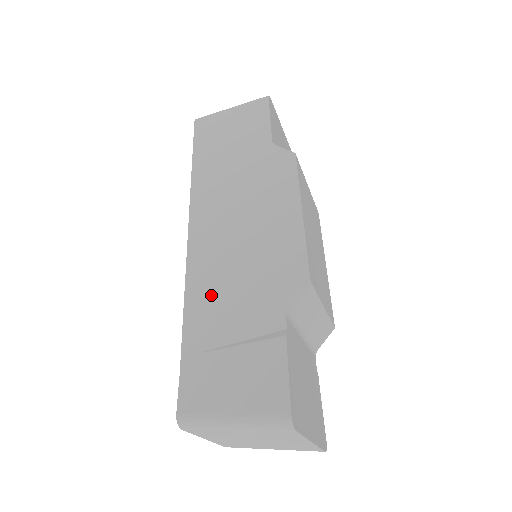
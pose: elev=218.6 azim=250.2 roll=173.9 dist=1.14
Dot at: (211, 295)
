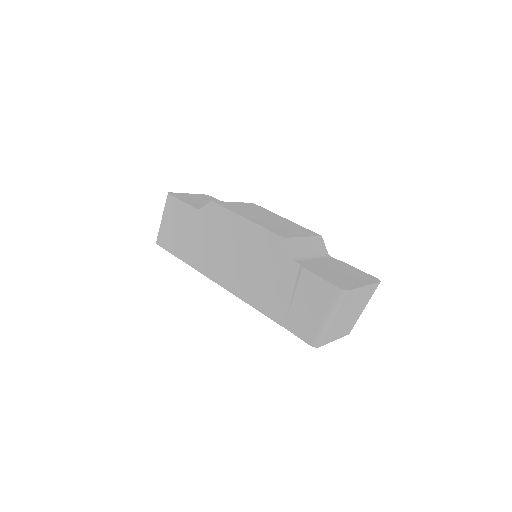
Dot at: (261, 293)
